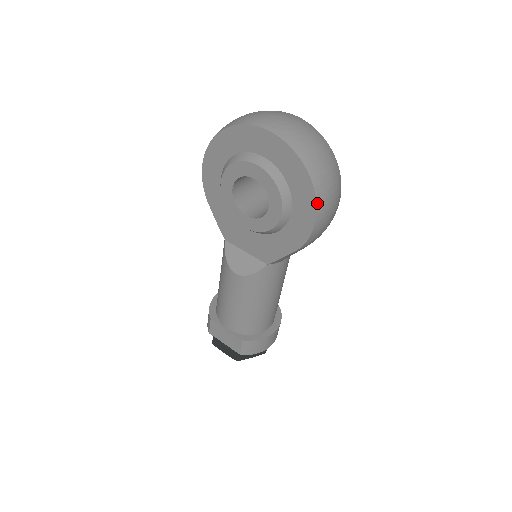
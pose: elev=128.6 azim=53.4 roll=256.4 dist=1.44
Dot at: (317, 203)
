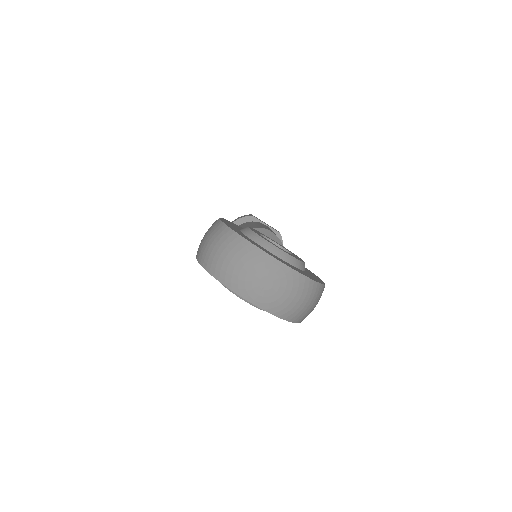
Dot at: occluded
